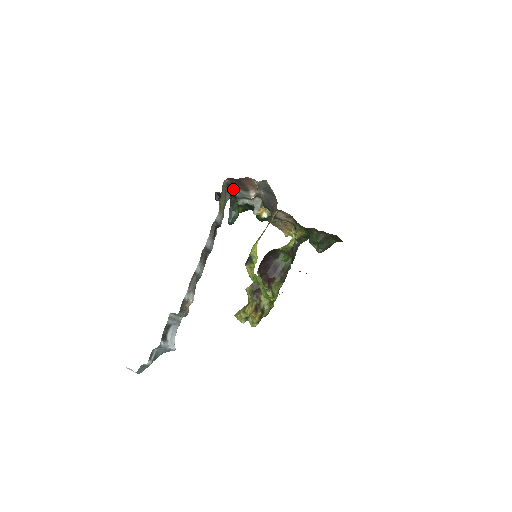
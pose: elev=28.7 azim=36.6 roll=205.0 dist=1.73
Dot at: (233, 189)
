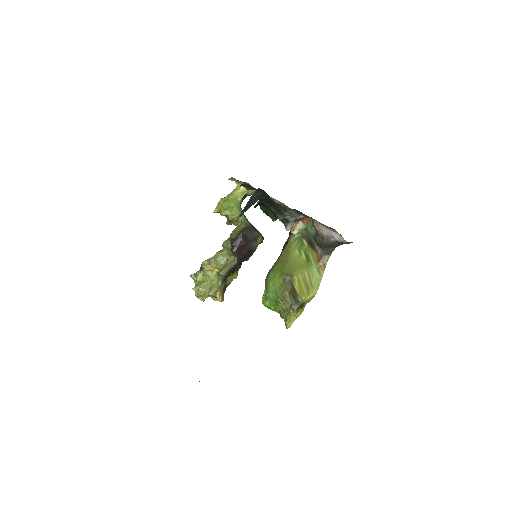
Dot at: occluded
